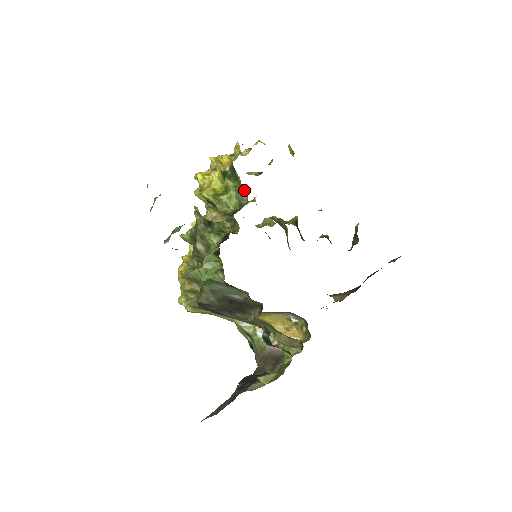
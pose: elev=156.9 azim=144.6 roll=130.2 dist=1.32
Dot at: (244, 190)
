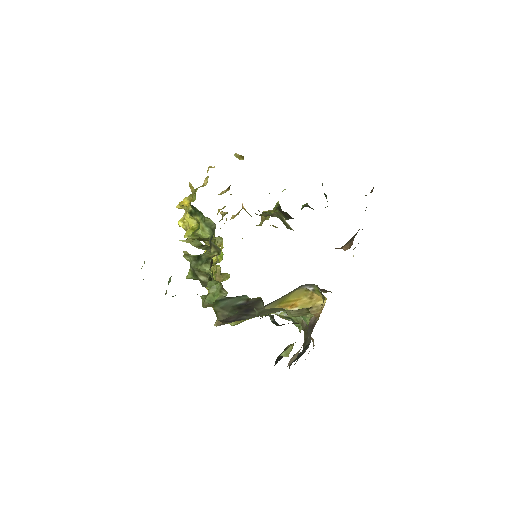
Dot at: (208, 218)
